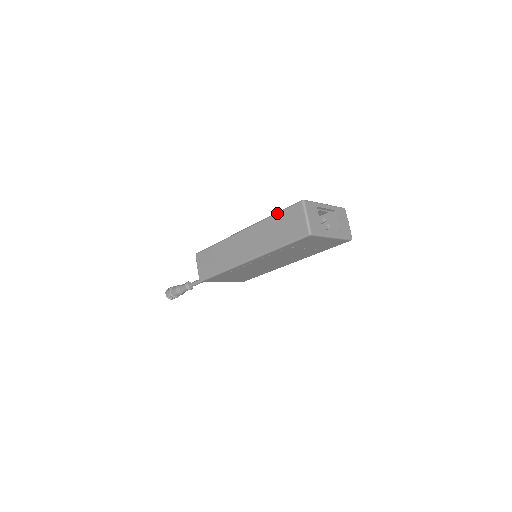
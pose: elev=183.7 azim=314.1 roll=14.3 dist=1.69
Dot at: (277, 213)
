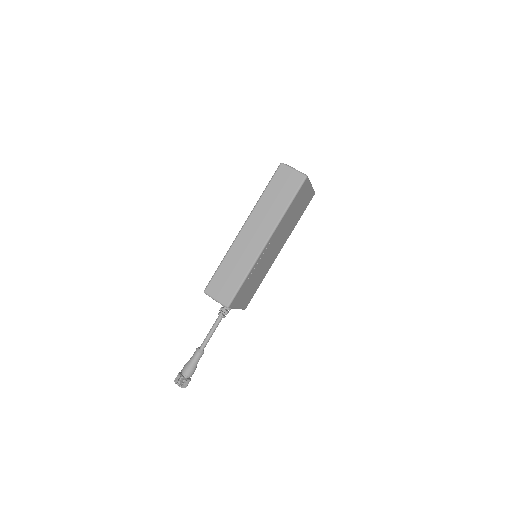
Dot at: (266, 188)
